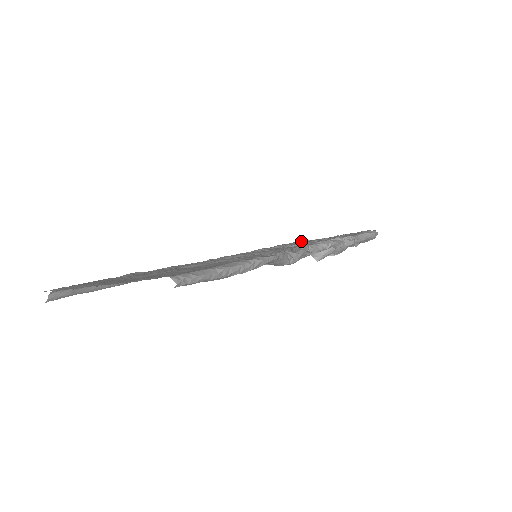
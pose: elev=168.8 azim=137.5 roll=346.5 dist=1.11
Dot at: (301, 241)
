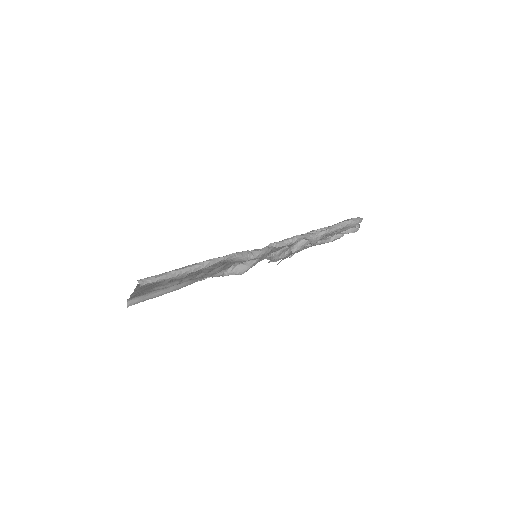
Dot at: occluded
